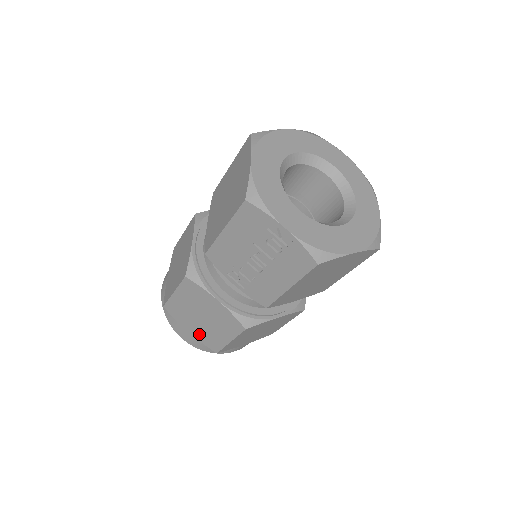
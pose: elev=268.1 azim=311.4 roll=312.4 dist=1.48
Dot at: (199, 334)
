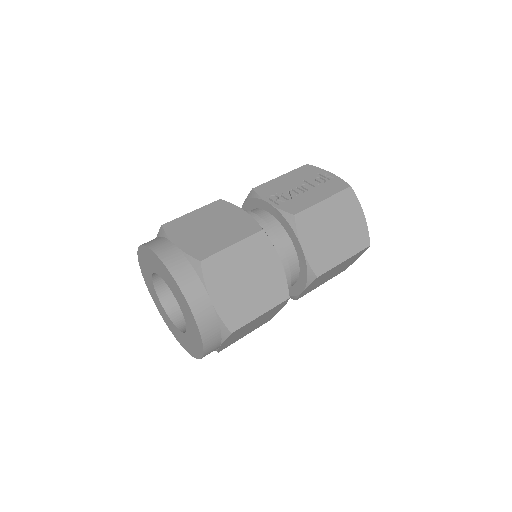
Dot at: (191, 244)
